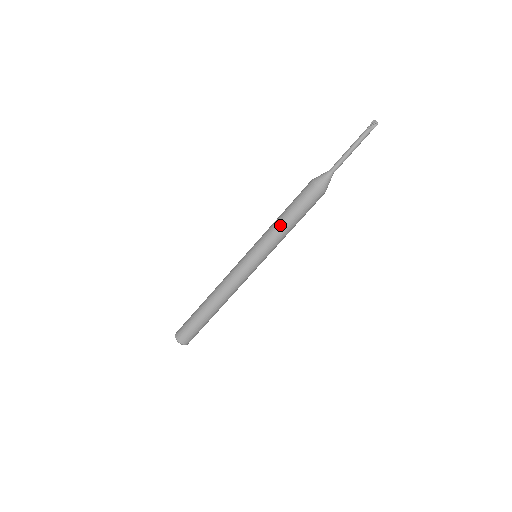
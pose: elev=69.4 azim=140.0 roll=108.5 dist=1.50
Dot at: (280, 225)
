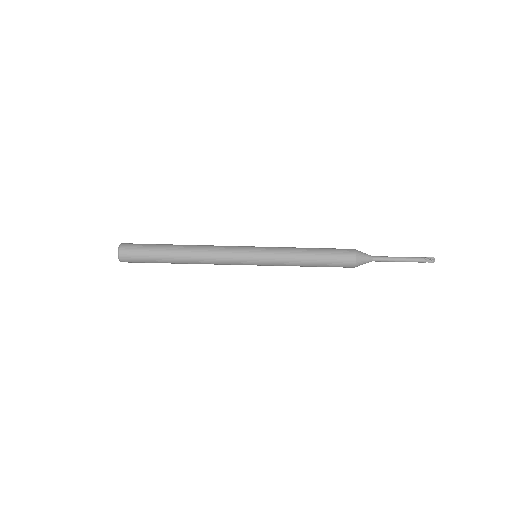
Dot at: (301, 255)
